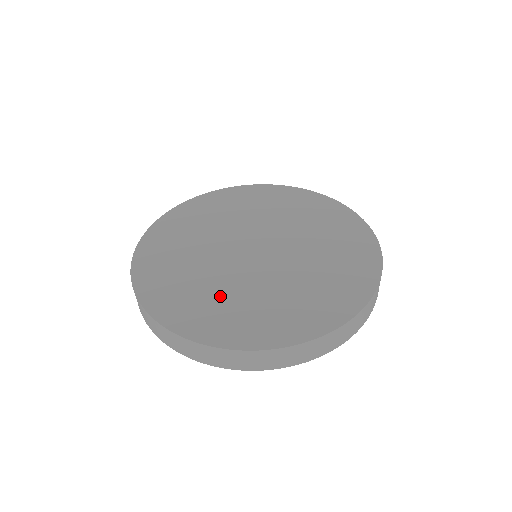
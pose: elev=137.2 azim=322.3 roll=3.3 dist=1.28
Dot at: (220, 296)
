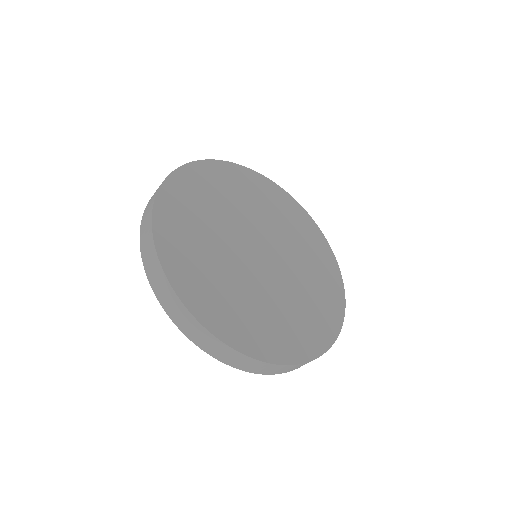
Dot at: (241, 299)
